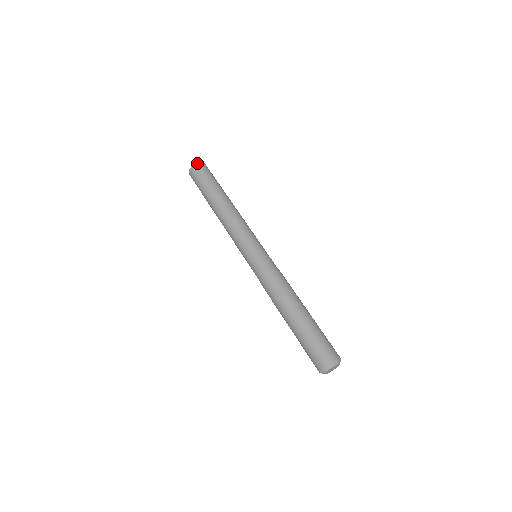
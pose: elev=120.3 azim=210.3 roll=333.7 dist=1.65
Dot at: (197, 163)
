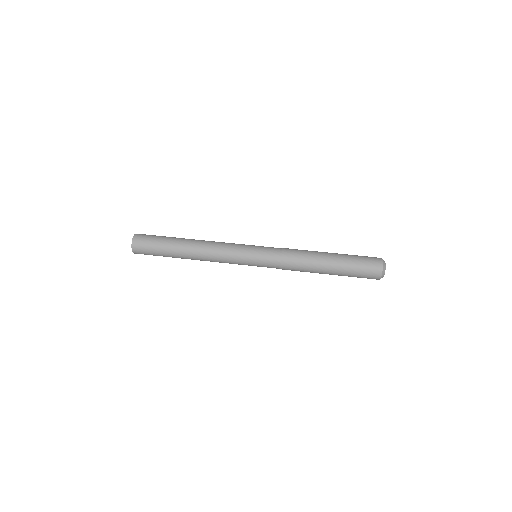
Dot at: (132, 245)
